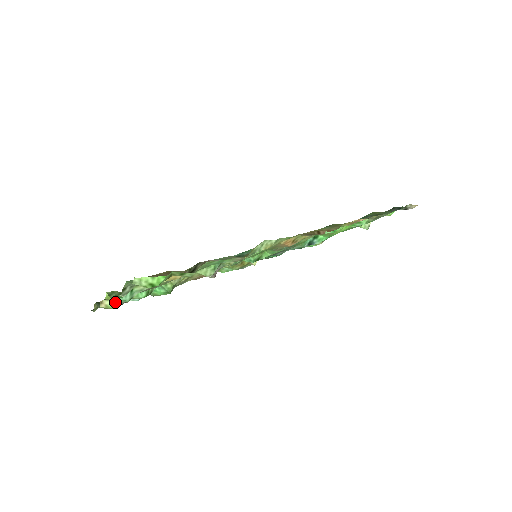
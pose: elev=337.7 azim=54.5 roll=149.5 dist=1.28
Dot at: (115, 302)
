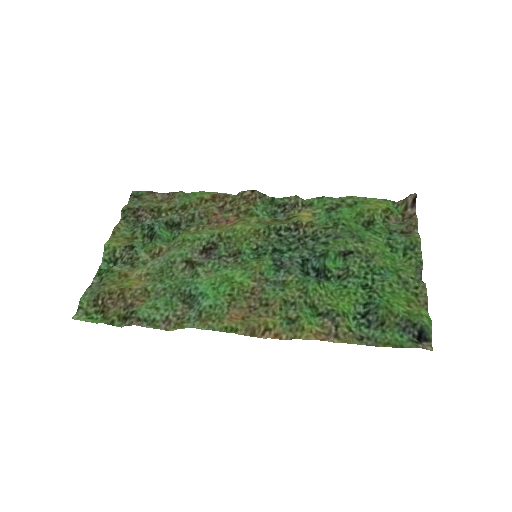
Dot at: (126, 231)
